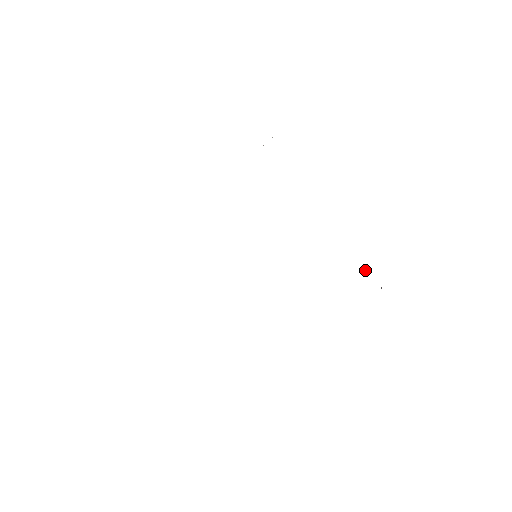
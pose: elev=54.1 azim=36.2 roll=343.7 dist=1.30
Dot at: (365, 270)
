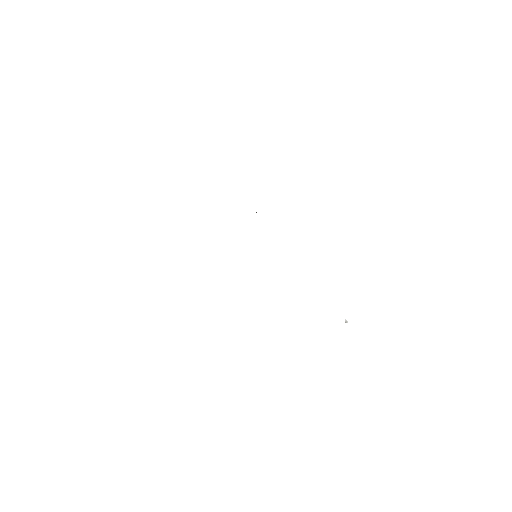
Dot at: (345, 320)
